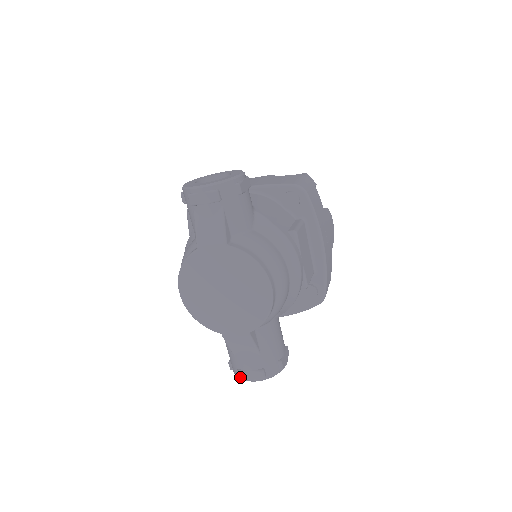
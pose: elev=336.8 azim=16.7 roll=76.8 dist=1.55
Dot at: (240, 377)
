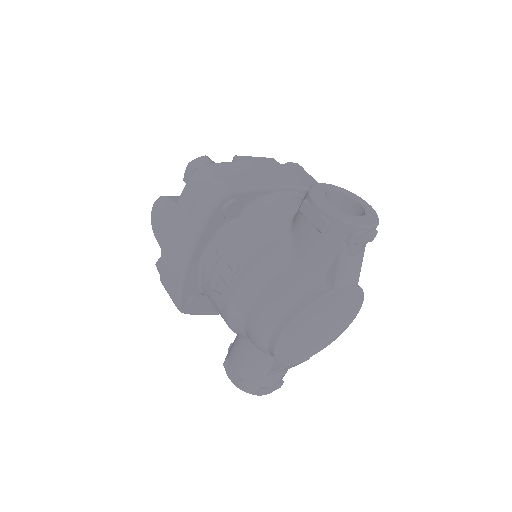
Dot at: (261, 394)
